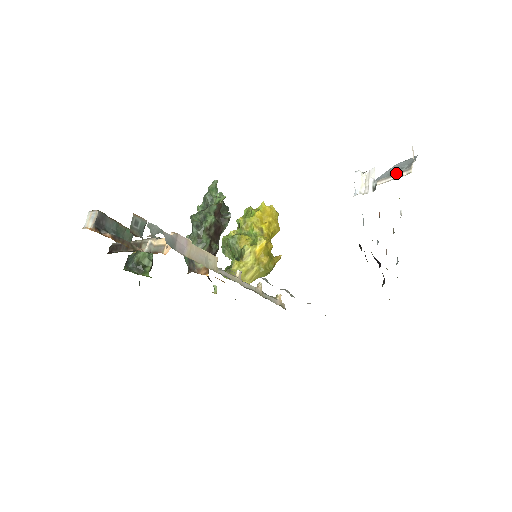
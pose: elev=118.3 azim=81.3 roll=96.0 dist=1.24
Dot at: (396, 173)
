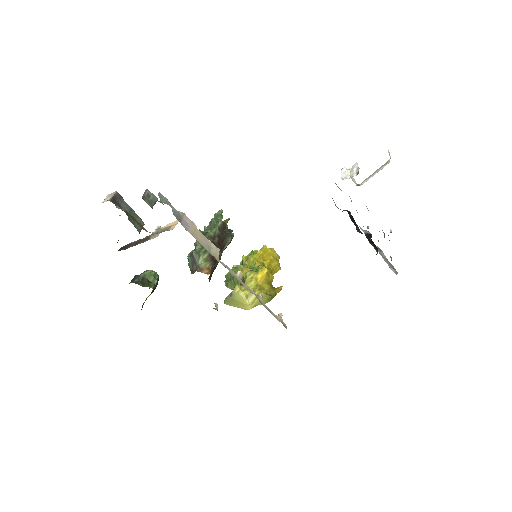
Dot at: (377, 170)
